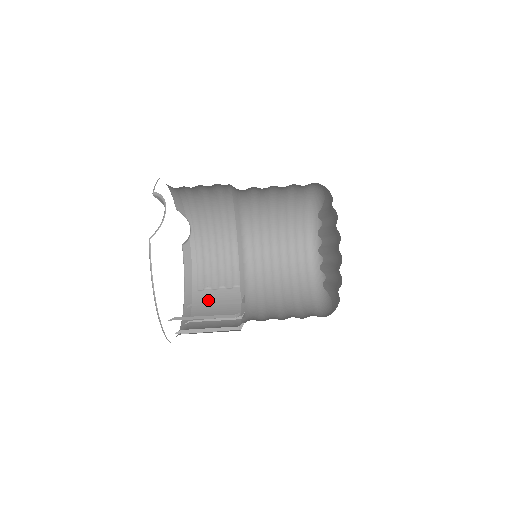
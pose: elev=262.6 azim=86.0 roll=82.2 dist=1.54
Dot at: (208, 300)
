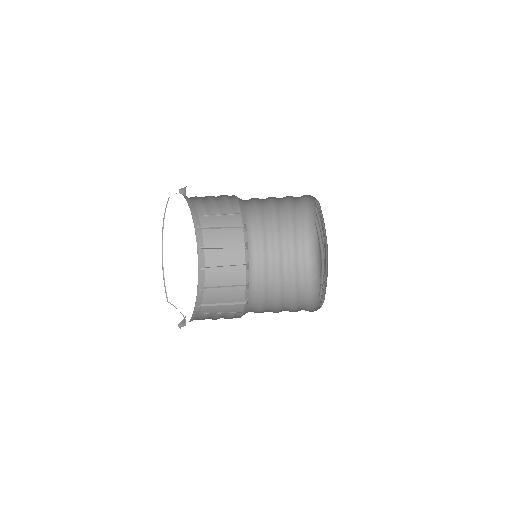
Dot at: (214, 224)
